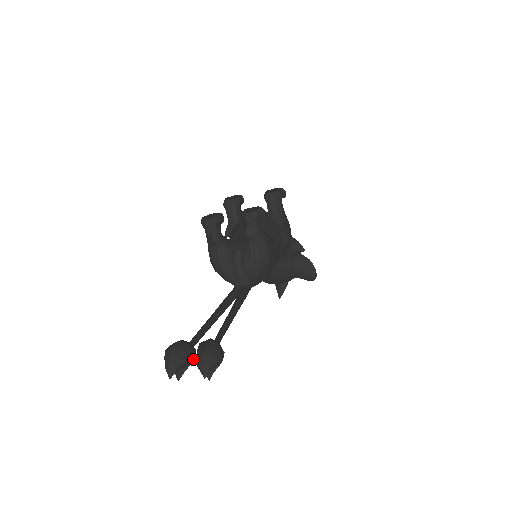
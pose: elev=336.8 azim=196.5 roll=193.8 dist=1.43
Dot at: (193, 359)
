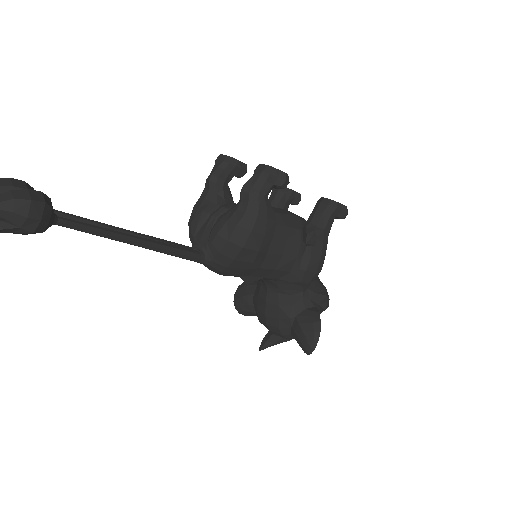
Dot at: occluded
